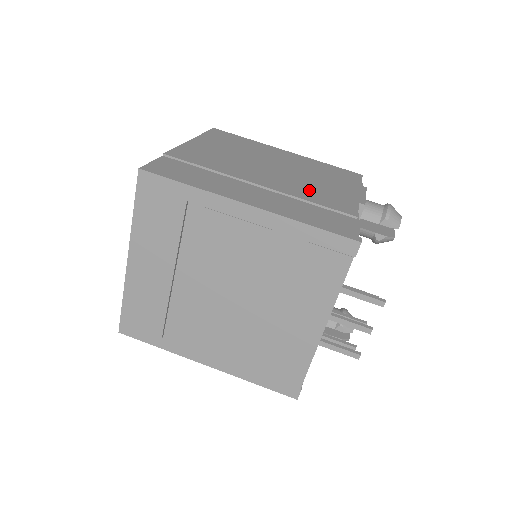
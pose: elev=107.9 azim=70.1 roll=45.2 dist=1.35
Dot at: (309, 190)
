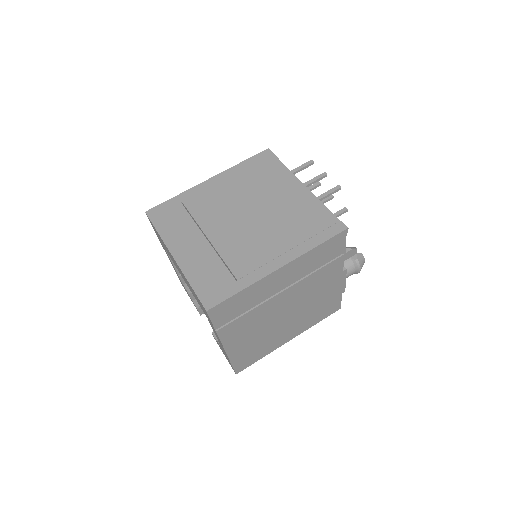
Dot at: occluded
